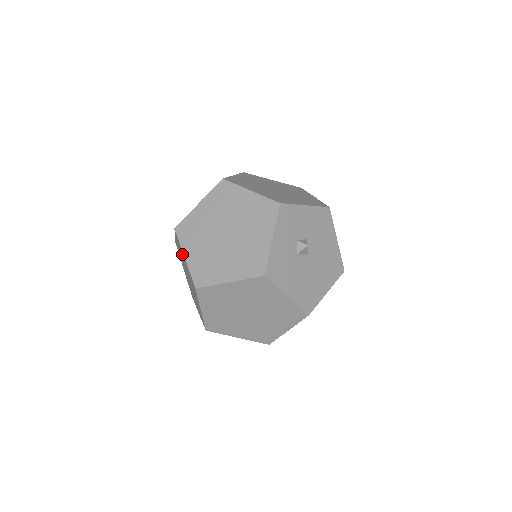
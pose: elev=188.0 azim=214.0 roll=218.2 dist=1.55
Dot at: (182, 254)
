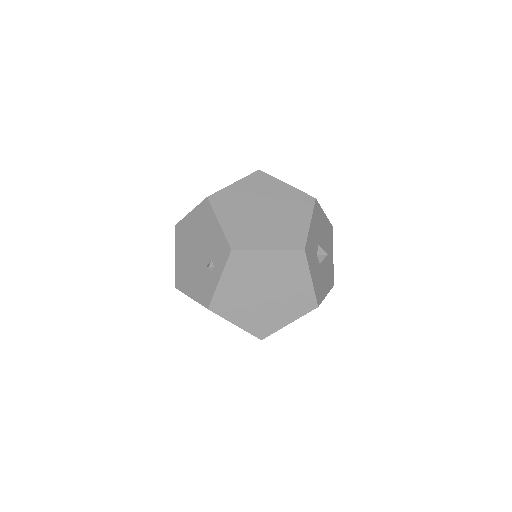
Dot at: occluded
